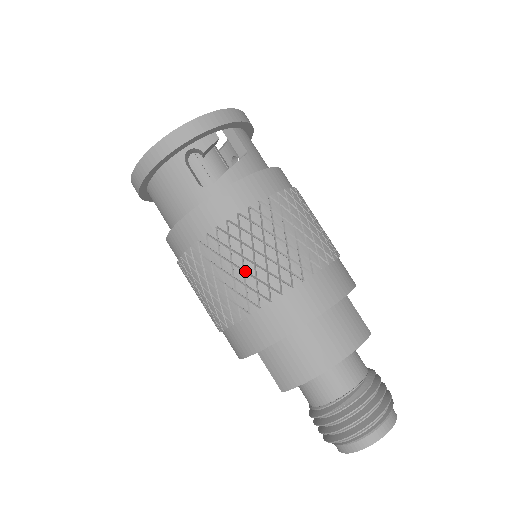
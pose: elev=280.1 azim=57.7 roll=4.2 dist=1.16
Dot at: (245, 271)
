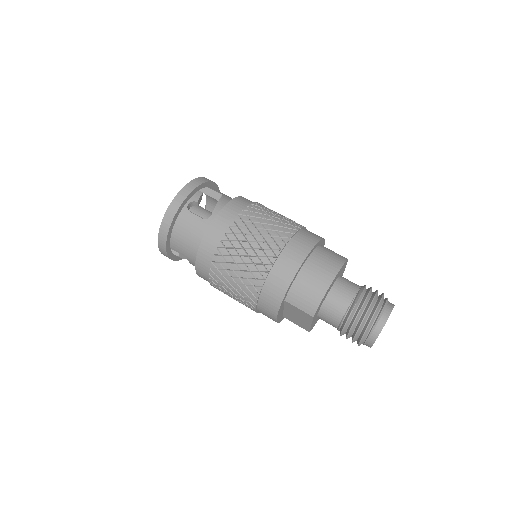
Dot at: (253, 249)
